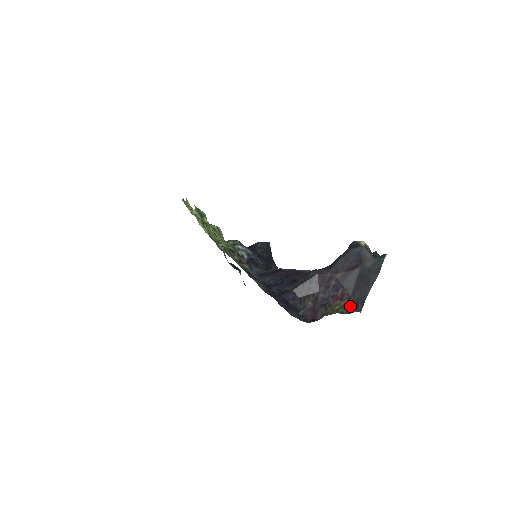
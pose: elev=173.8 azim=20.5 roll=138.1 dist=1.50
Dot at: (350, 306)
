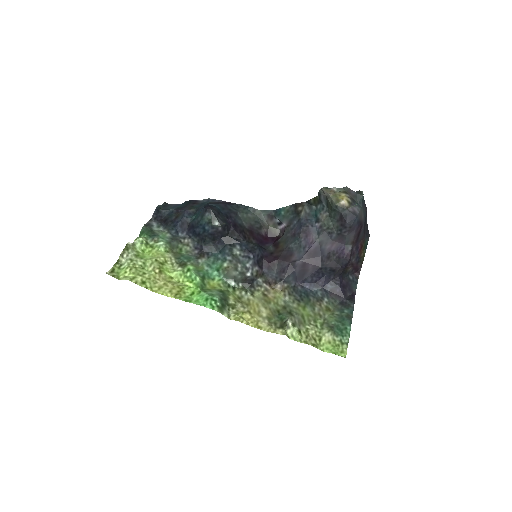
Dot at: (366, 242)
